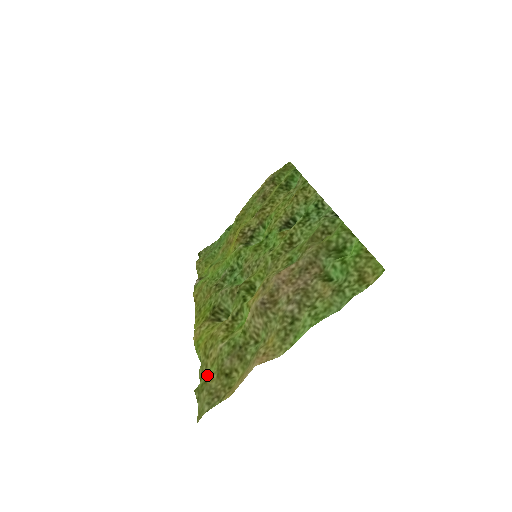
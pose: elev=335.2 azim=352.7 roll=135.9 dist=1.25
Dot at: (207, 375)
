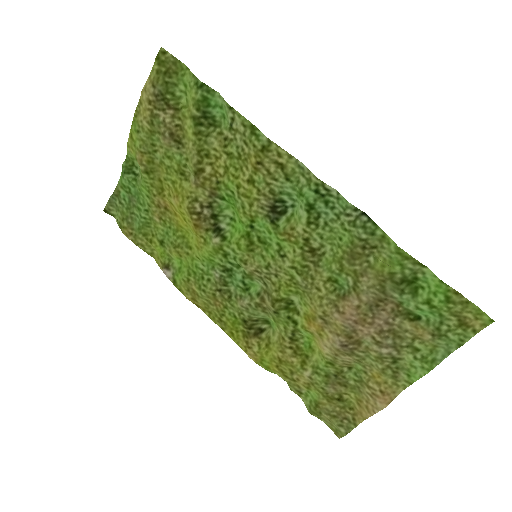
Dot at: (308, 395)
